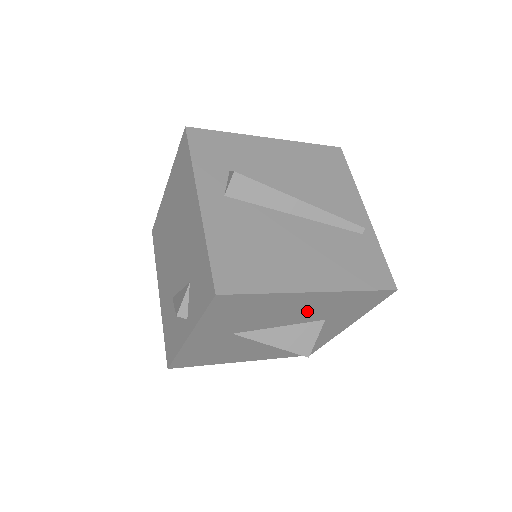
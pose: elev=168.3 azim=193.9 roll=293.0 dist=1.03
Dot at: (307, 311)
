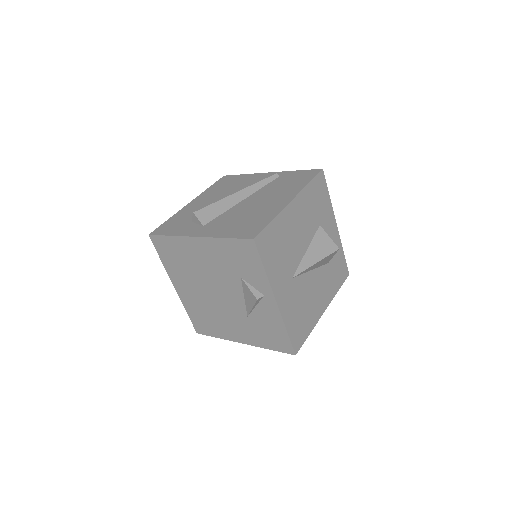
Dot at: (304, 223)
